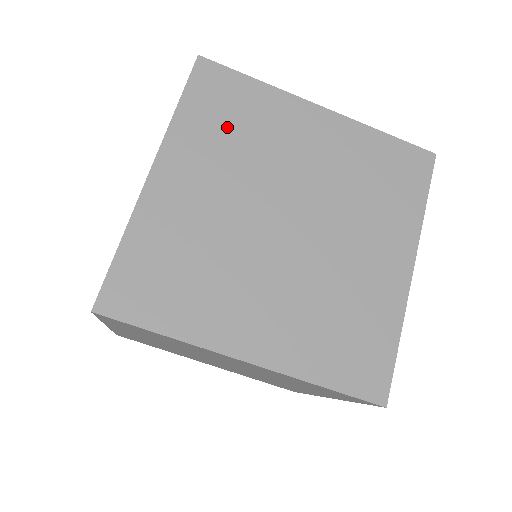
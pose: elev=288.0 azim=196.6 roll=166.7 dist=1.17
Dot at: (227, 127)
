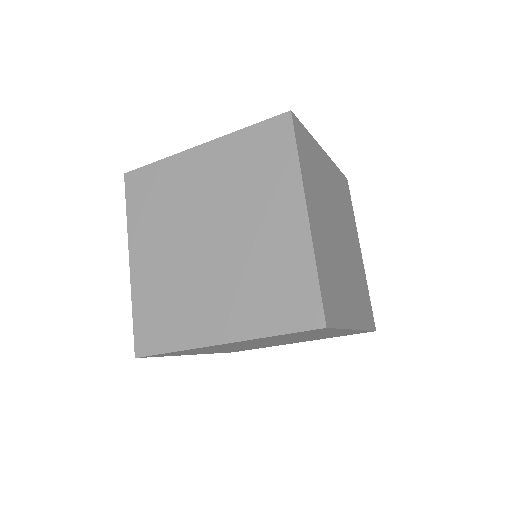
Dot at: (313, 171)
